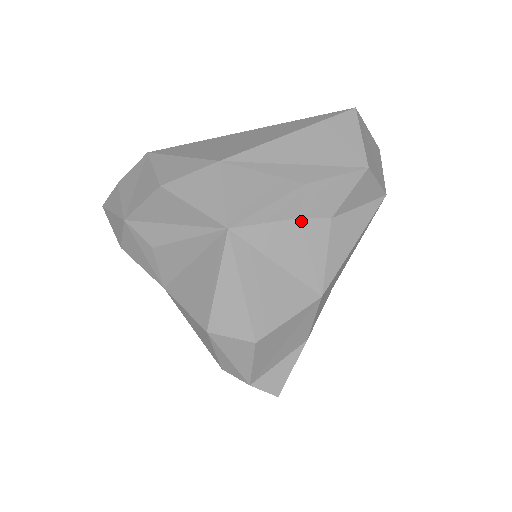
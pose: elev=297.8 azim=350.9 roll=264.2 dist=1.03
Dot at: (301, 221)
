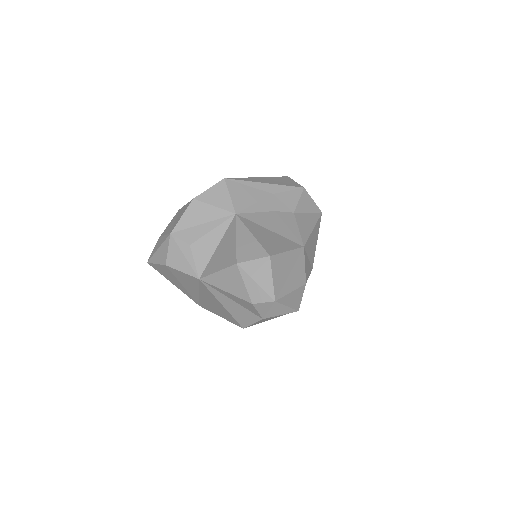
Dot at: (277, 213)
